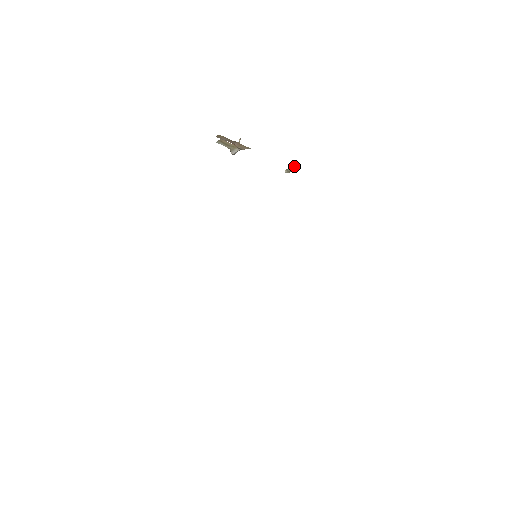
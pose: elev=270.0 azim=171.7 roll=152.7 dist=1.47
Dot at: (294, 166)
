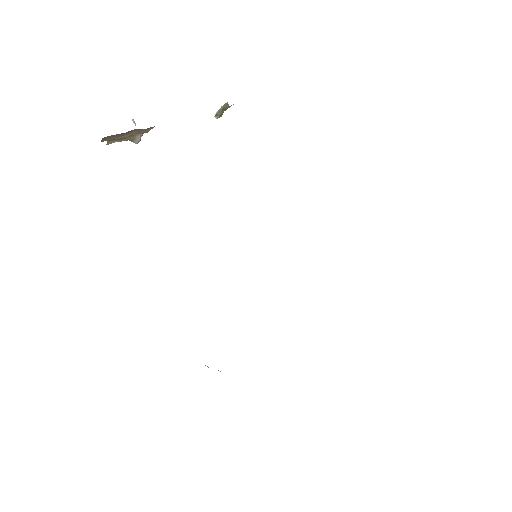
Dot at: (223, 106)
